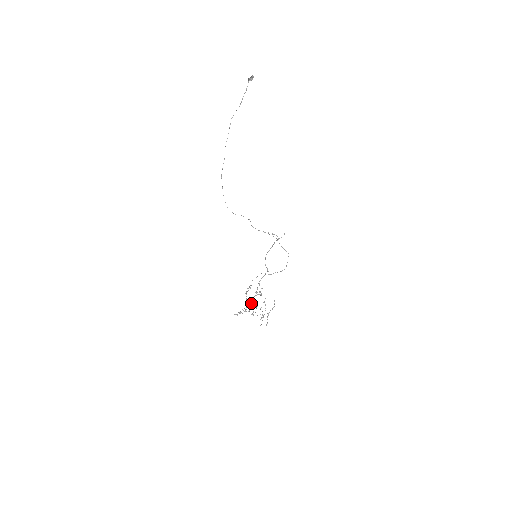
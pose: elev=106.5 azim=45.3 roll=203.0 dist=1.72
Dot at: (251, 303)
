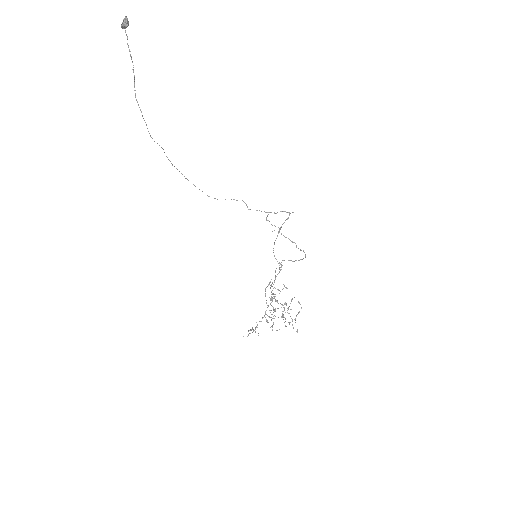
Dot at: occluded
